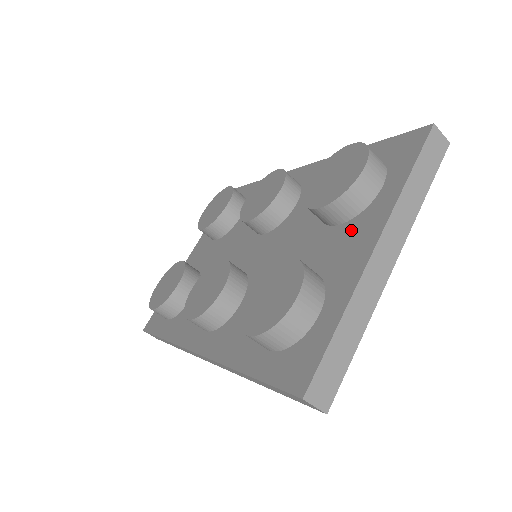
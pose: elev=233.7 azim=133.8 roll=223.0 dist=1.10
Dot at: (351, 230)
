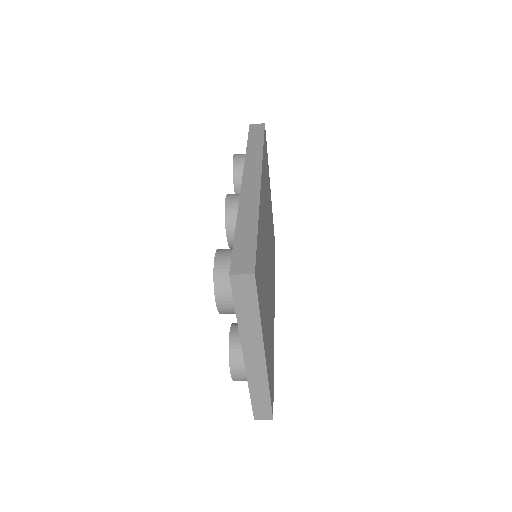
Dot at: occluded
